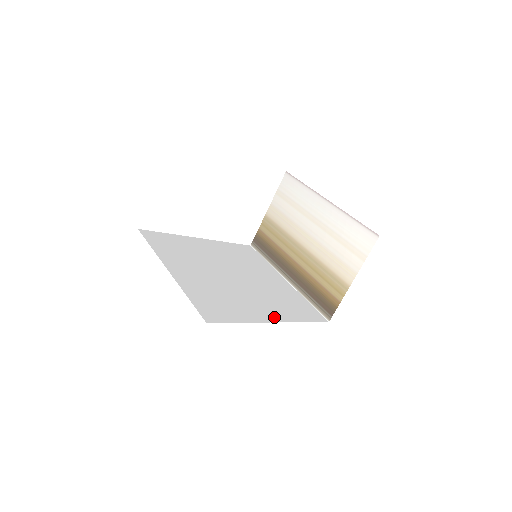
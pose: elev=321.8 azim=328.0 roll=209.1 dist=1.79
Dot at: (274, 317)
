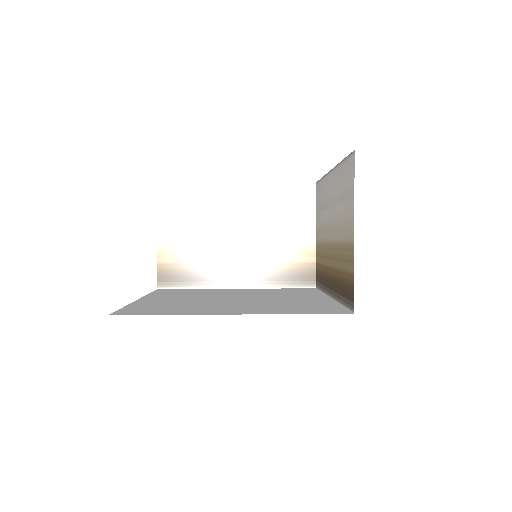
Dot at: (320, 297)
